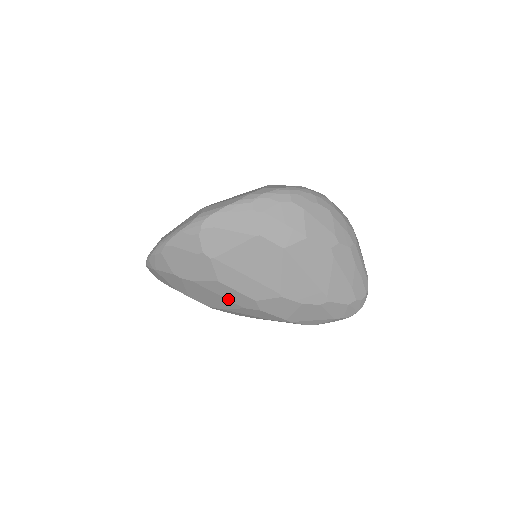
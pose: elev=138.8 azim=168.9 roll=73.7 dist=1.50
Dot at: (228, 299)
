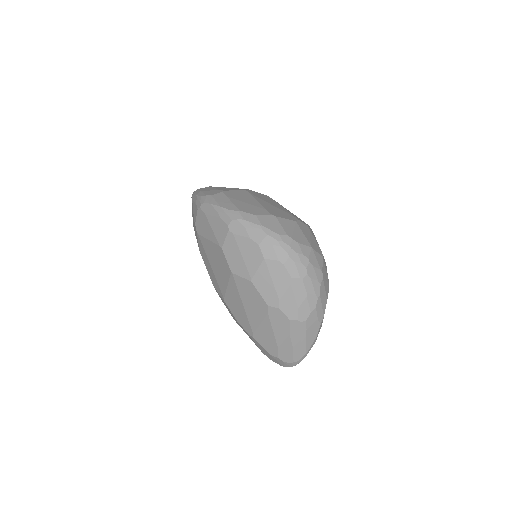
Dot at: occluded
